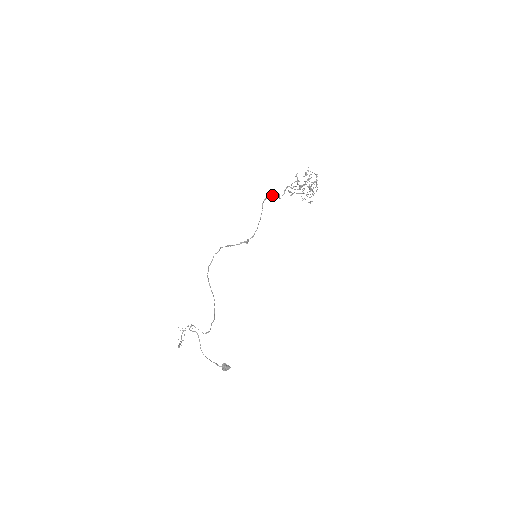
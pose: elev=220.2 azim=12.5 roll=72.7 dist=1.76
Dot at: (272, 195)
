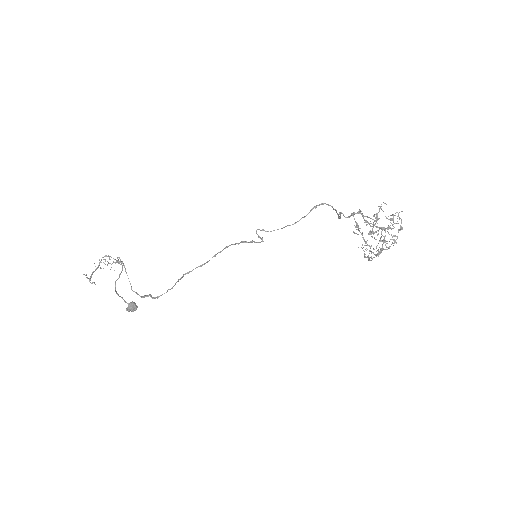
Dot at: (334, 209)
